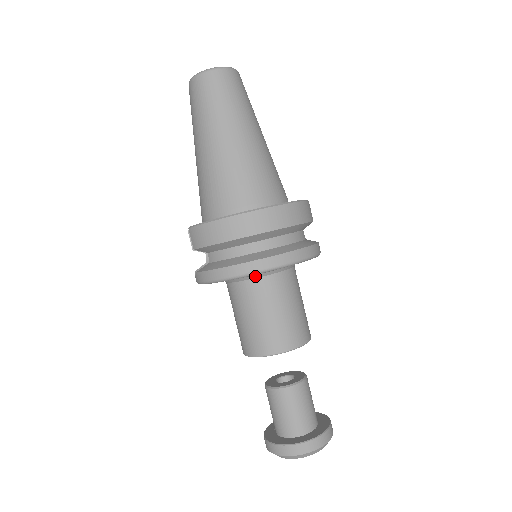
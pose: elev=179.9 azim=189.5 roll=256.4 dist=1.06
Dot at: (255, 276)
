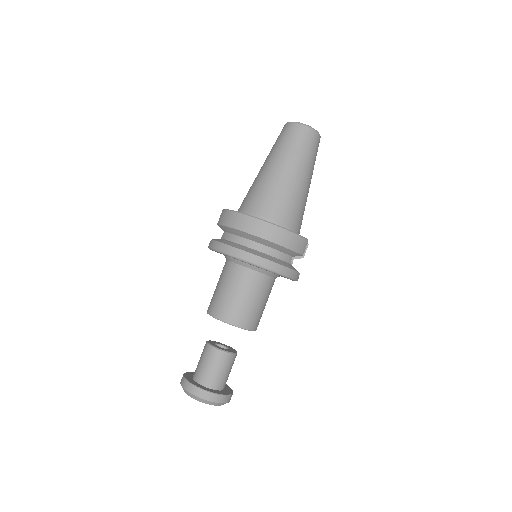
Dot at: (240, 263)
